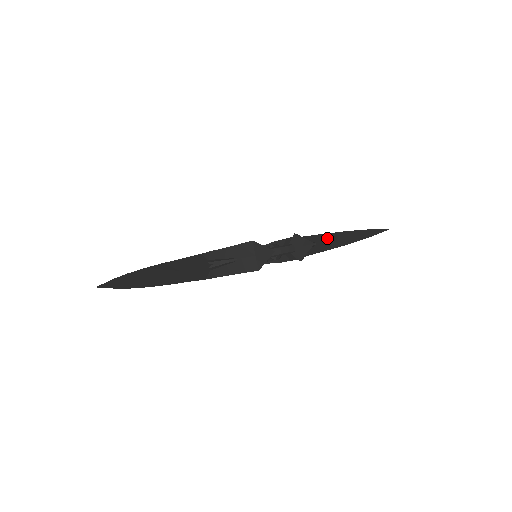
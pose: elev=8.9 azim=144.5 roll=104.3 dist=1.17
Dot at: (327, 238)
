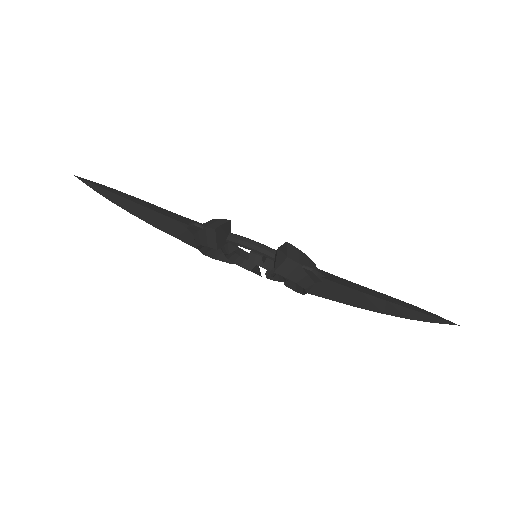
Dot at: (355, 287)
